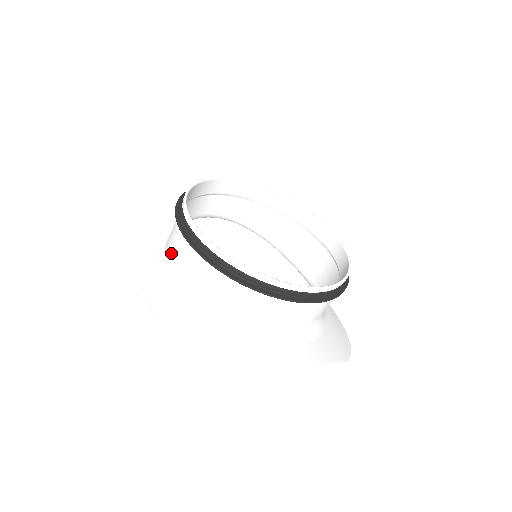
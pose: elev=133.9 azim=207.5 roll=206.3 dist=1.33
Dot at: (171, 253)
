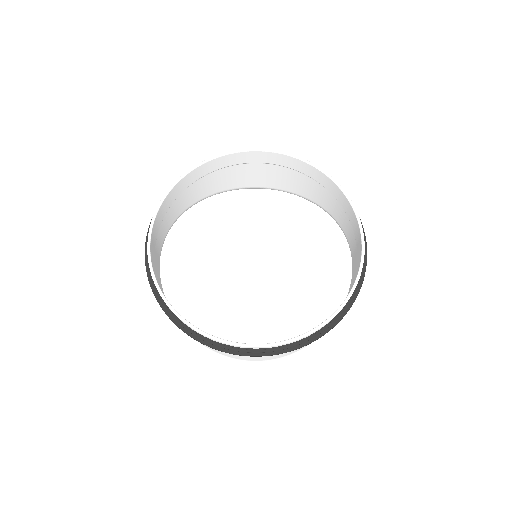
Dot at: (235, 356)
